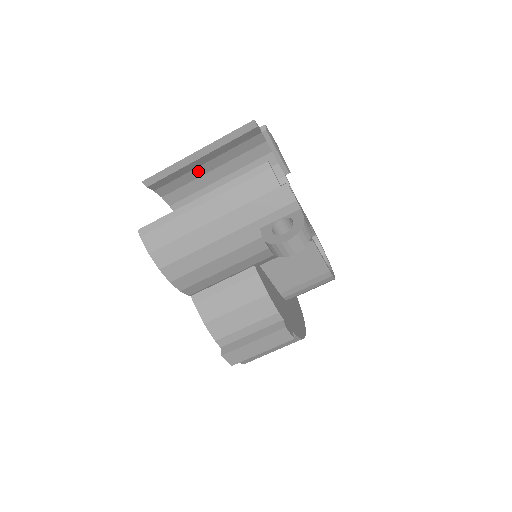
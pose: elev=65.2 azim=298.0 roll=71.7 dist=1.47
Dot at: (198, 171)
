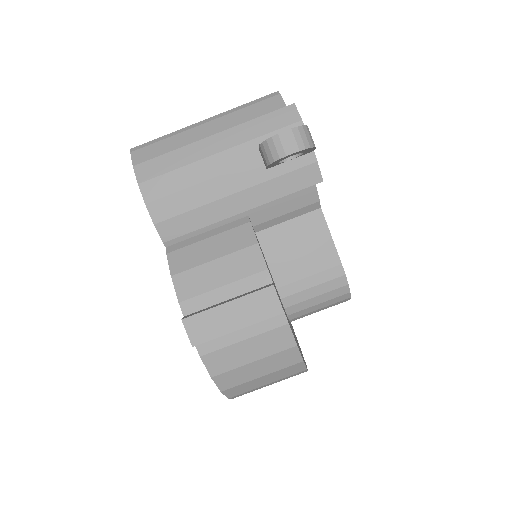
Dot at: occluded
